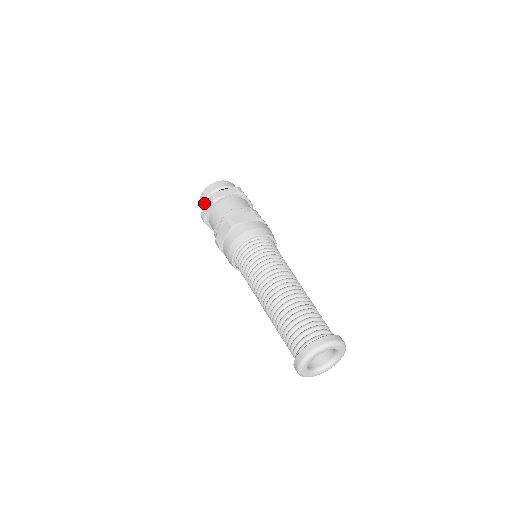
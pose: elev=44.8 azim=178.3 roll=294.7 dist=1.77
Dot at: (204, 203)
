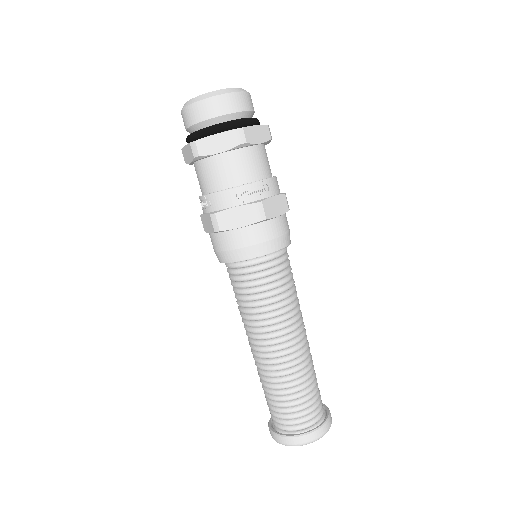
Dot at: (186, 130)
